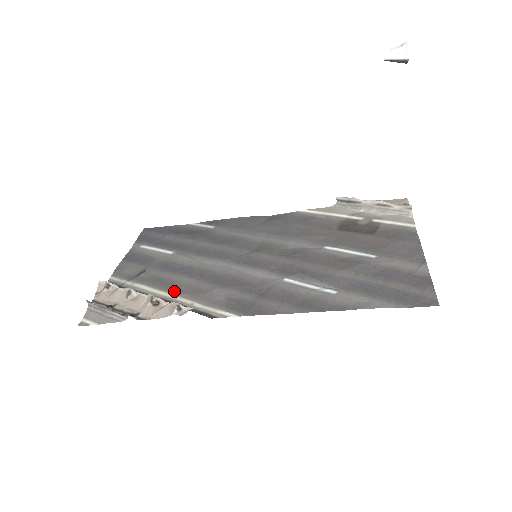
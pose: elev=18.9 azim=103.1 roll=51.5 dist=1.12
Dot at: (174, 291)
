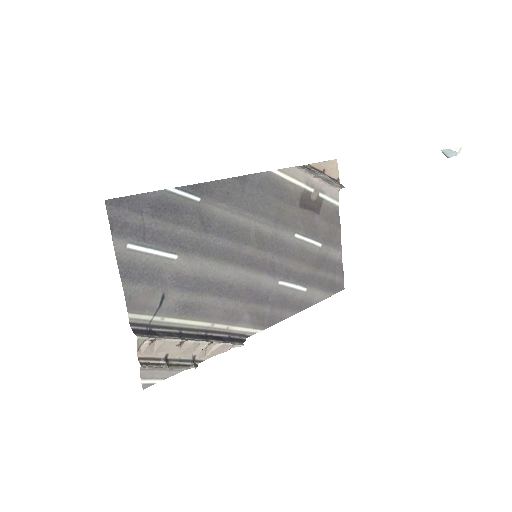
Dot at: (208, 319)
